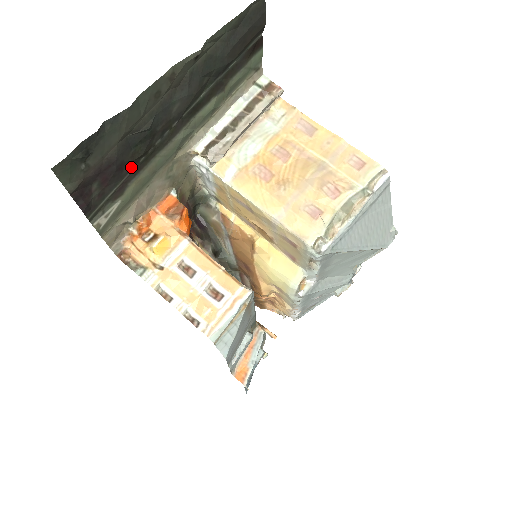
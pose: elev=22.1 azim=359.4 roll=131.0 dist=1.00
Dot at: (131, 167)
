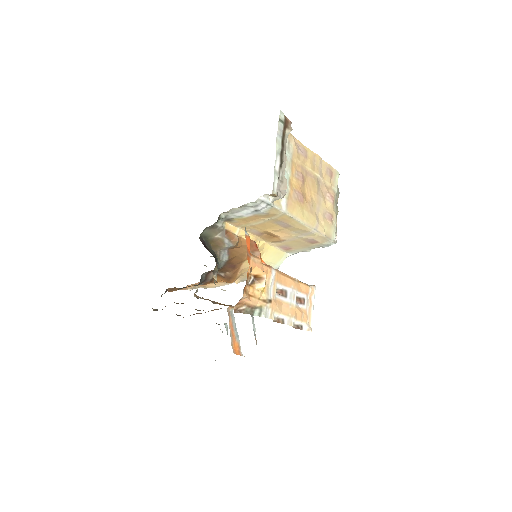
Dot at: occluded
